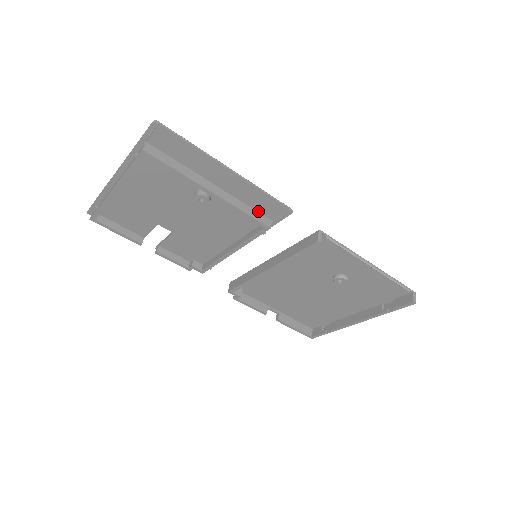
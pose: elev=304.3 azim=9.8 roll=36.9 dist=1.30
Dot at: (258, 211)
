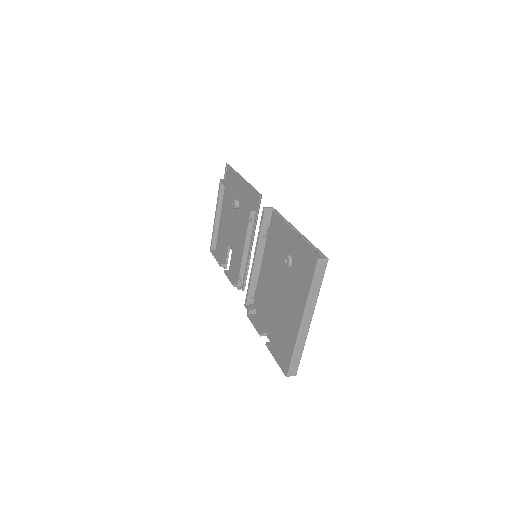
Dot at: (252, 206)
